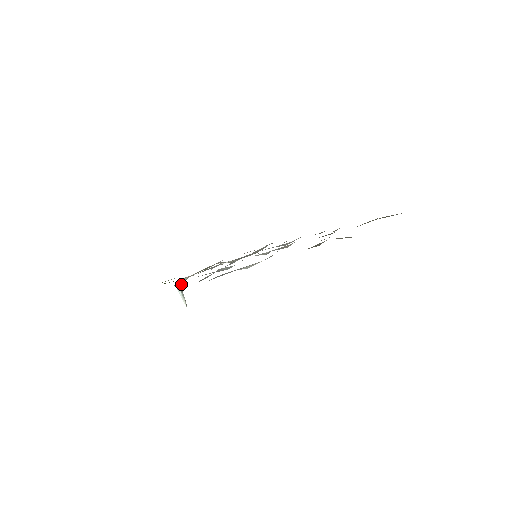
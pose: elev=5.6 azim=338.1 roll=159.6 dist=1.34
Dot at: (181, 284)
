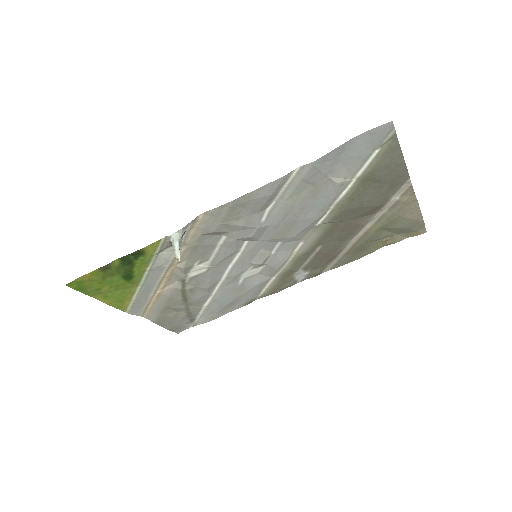
Dot at: (181, 237)
